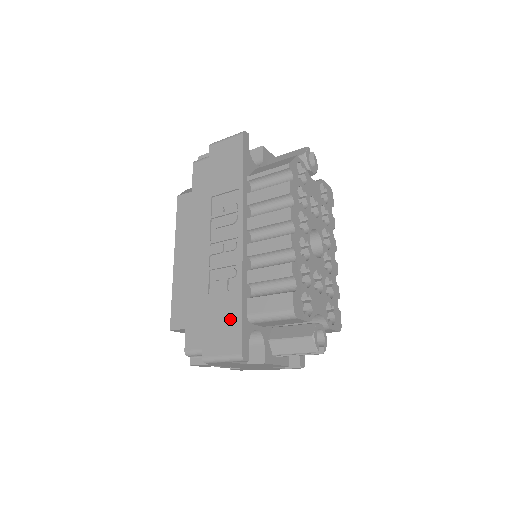
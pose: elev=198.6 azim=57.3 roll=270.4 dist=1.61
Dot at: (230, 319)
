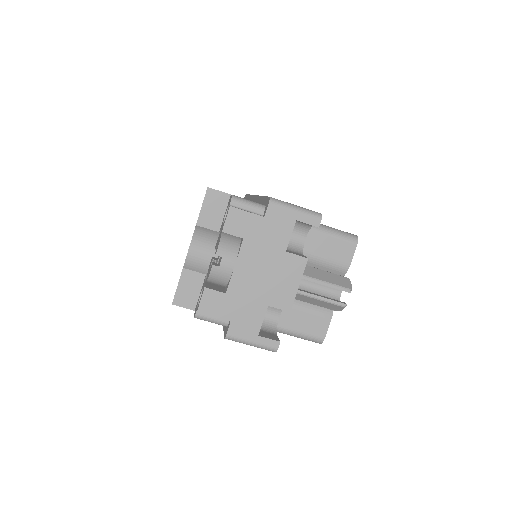
Dot at: occluded
